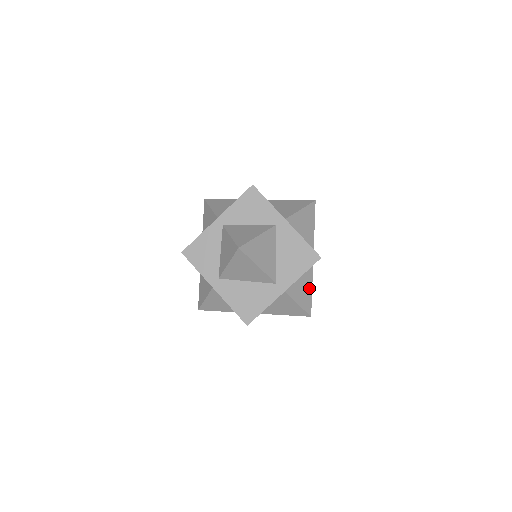
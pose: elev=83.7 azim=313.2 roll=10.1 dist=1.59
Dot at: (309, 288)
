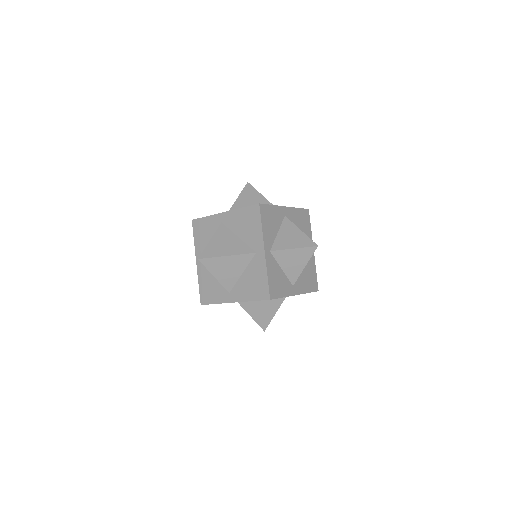
Dot at: (296, 231)
